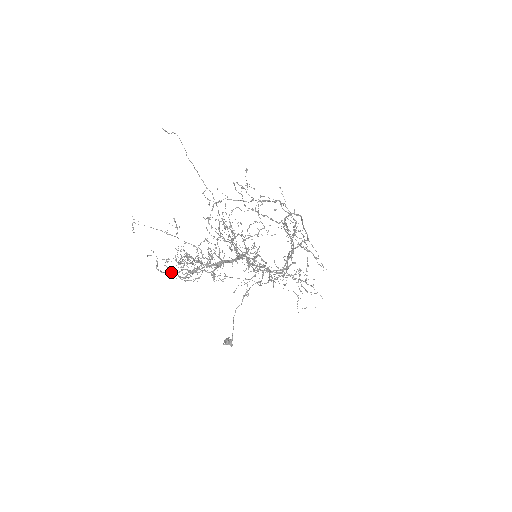
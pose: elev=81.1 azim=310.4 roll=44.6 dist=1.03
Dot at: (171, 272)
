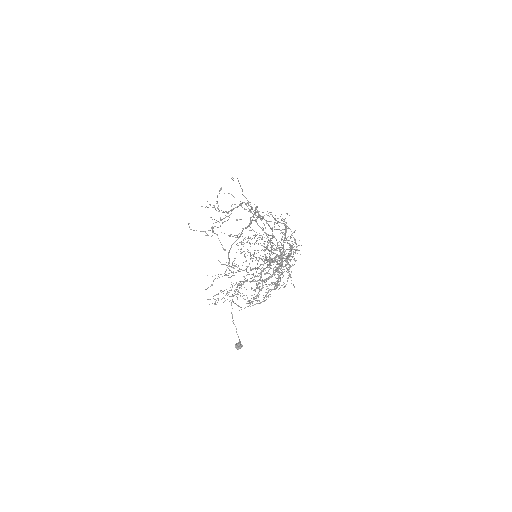
Dot at: occluded
